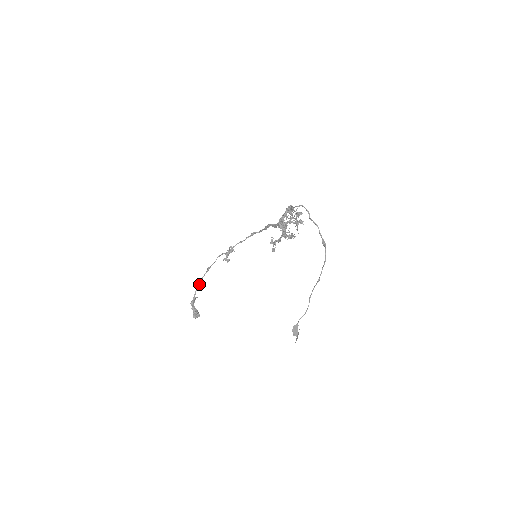
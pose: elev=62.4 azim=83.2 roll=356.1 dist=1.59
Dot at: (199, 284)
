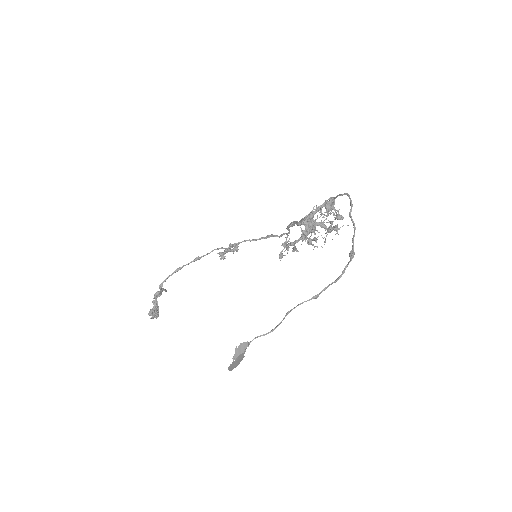
Dot at: (175, 271)
